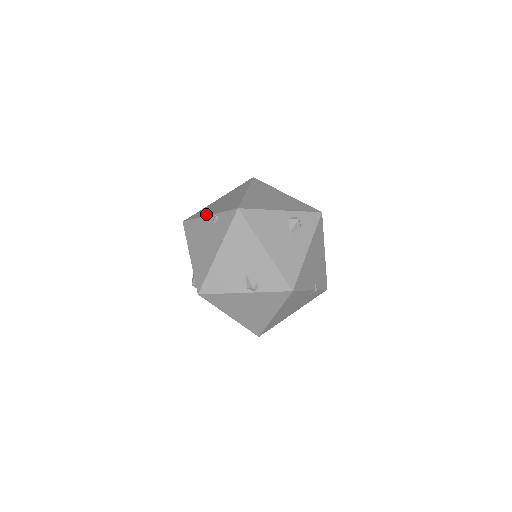
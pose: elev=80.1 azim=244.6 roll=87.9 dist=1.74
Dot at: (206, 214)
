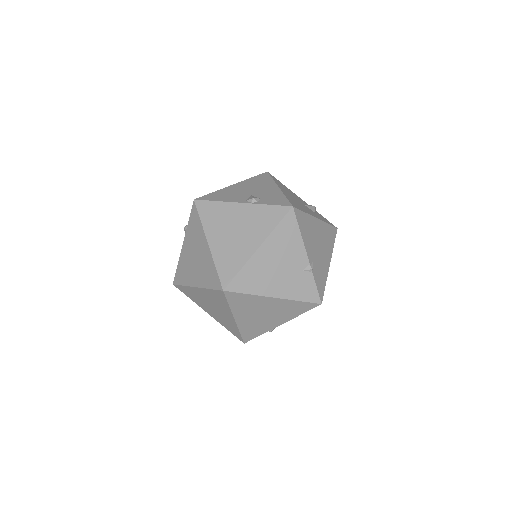
Dot at: occluded
